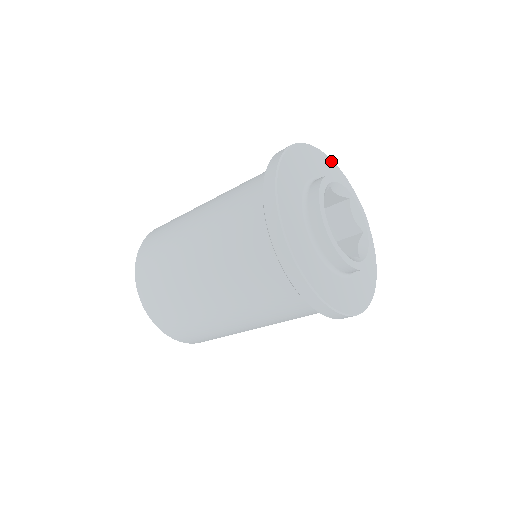
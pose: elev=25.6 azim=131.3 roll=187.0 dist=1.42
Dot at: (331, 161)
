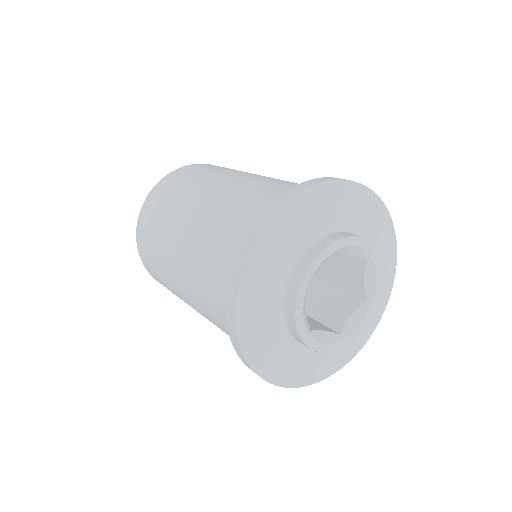
Dot at: (375, 198)
